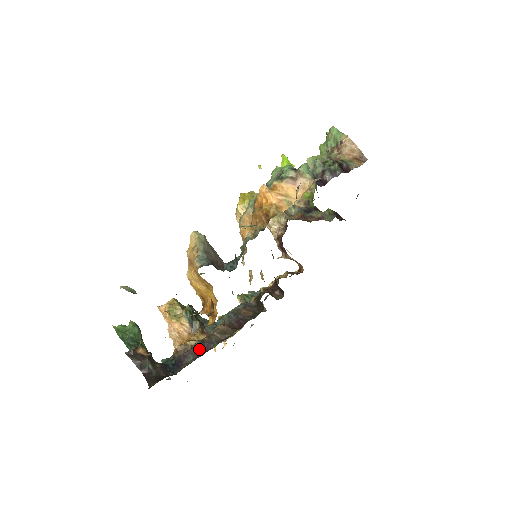
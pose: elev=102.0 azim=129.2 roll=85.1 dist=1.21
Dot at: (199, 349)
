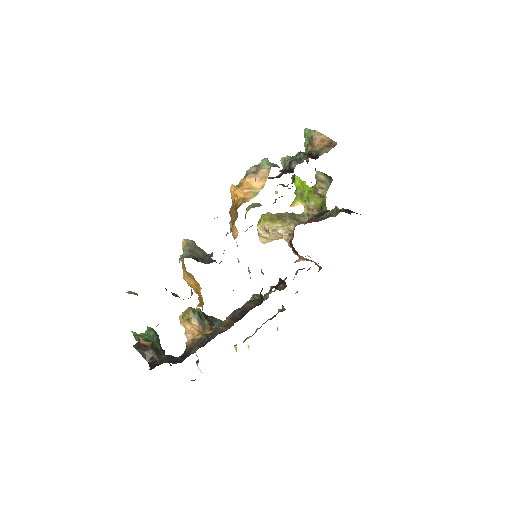
Dot at: (203, 341)
